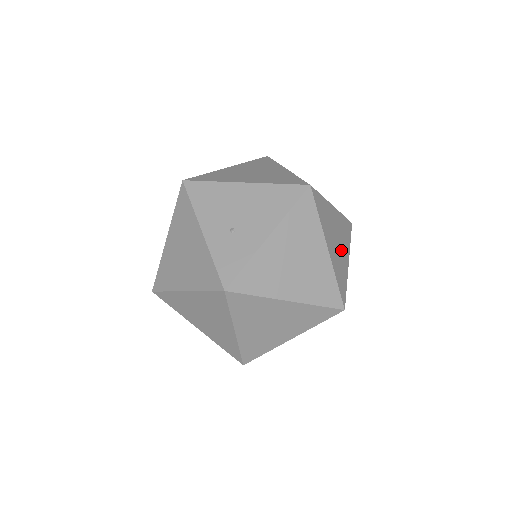
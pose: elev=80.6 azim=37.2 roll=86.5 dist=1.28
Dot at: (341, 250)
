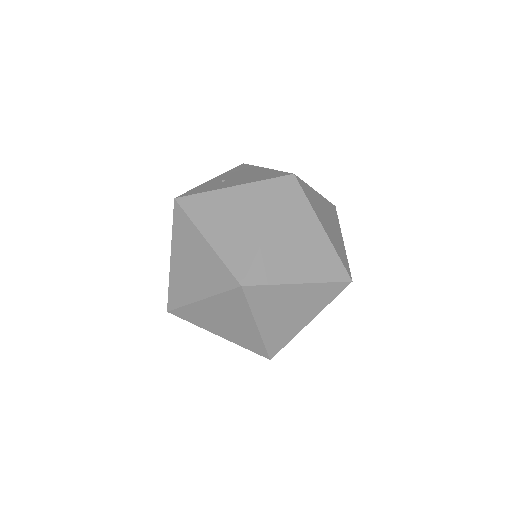
Dot at: (296, 260)
